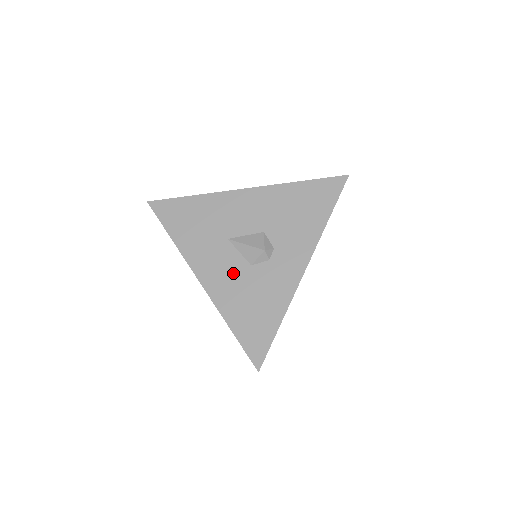
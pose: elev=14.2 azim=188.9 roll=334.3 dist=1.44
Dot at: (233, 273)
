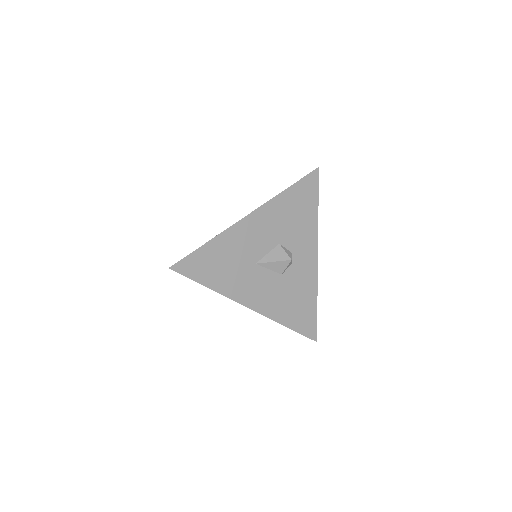
Dot at: (272, 288)
